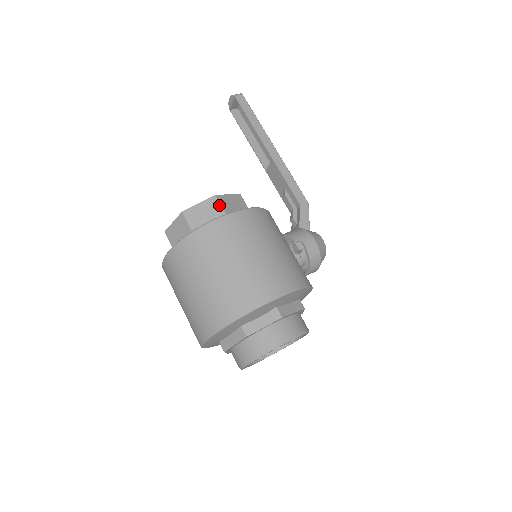
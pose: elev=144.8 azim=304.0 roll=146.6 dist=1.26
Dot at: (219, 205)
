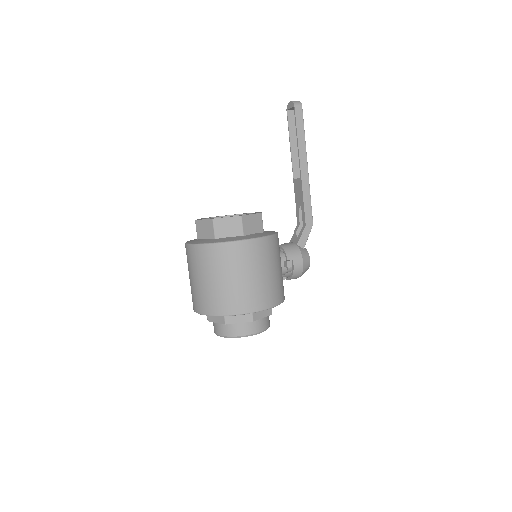
Dot at: (241, 225)
